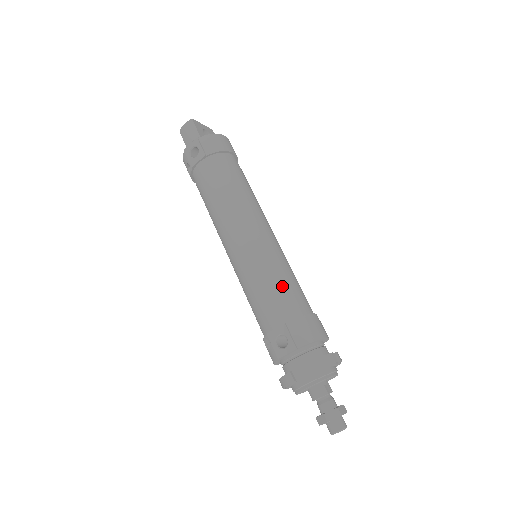
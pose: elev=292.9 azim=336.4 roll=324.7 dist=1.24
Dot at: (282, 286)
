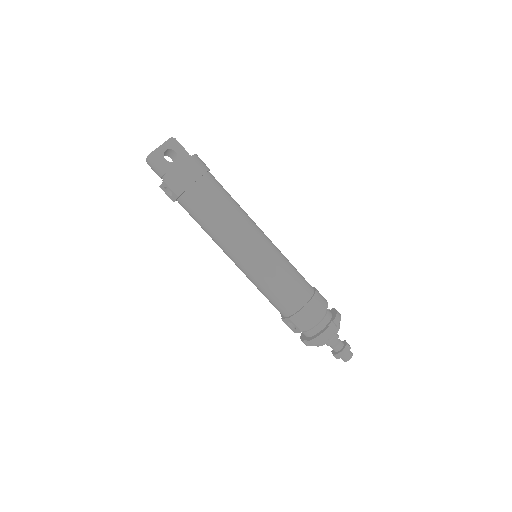
Dot at: (280, 291)
